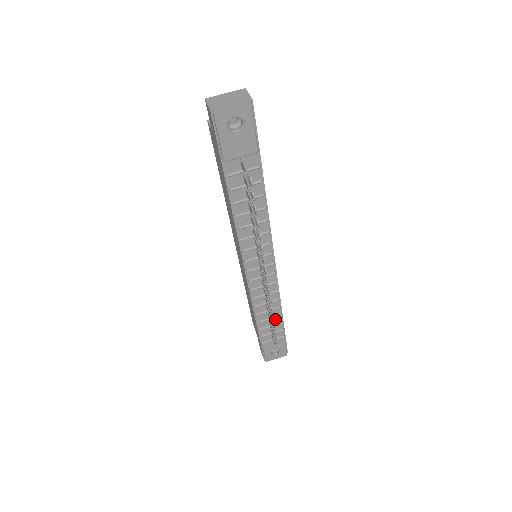
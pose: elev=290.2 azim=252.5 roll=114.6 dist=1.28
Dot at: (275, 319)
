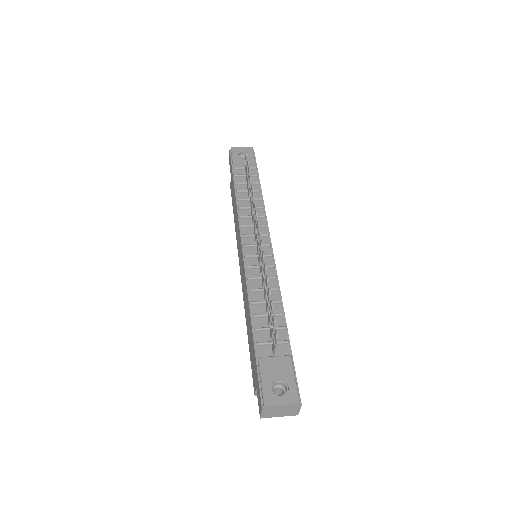
Dot at: (276, 322)
